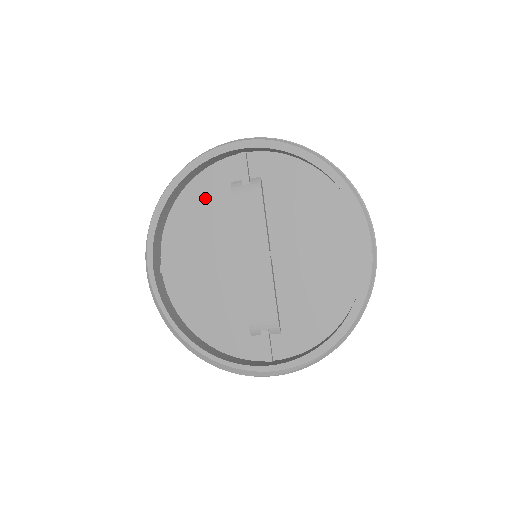
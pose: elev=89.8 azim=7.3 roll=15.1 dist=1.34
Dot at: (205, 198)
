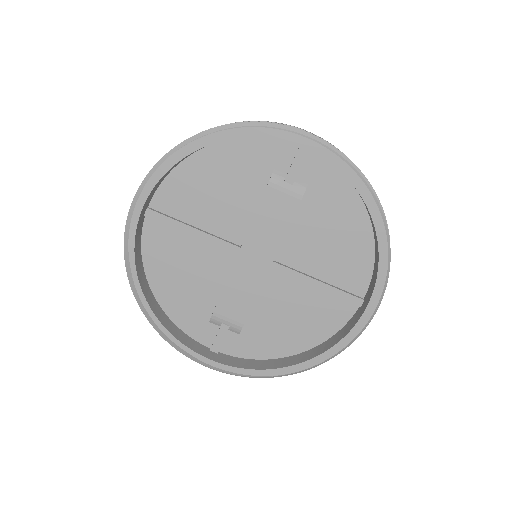
Dot at: (236, 168)
